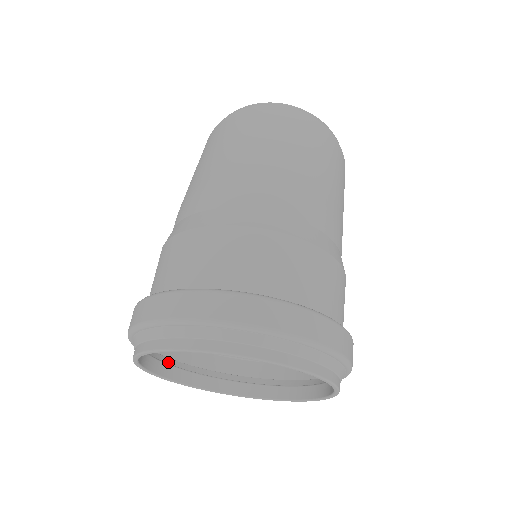
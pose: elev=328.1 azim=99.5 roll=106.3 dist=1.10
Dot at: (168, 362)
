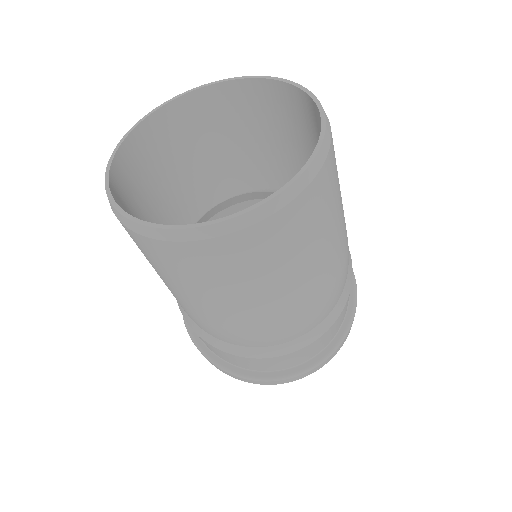
Dot at: occluded
